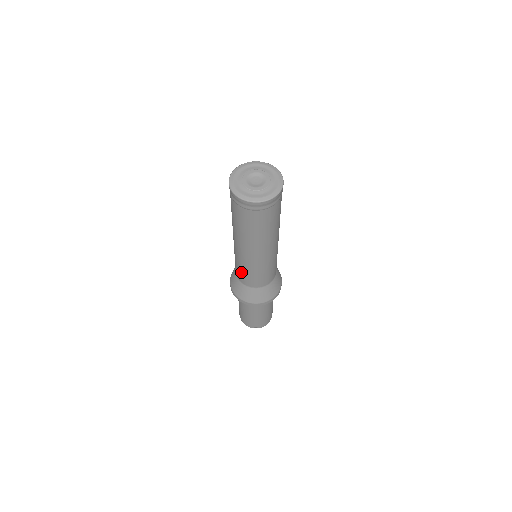
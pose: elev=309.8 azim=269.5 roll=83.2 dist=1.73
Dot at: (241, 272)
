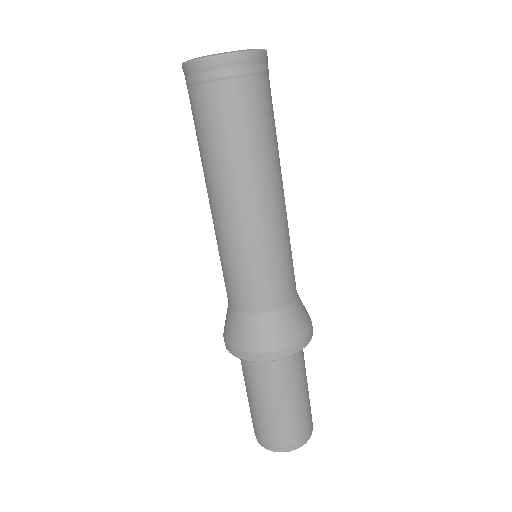
Dot at: (240, 280)
